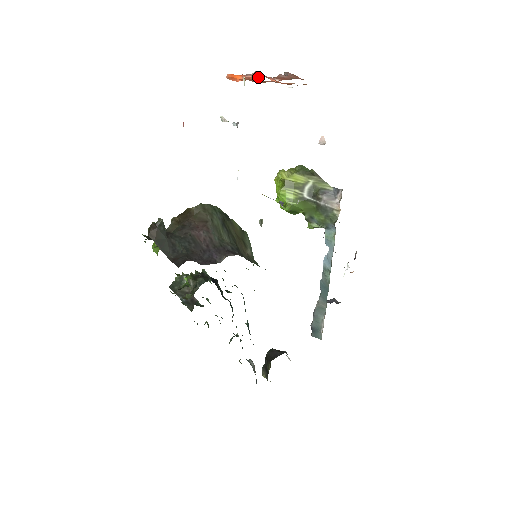
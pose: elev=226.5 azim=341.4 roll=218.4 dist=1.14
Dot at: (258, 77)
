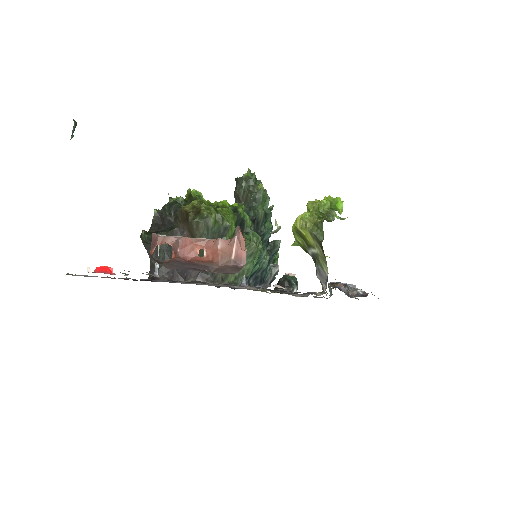
Dot at: (172, 255)
